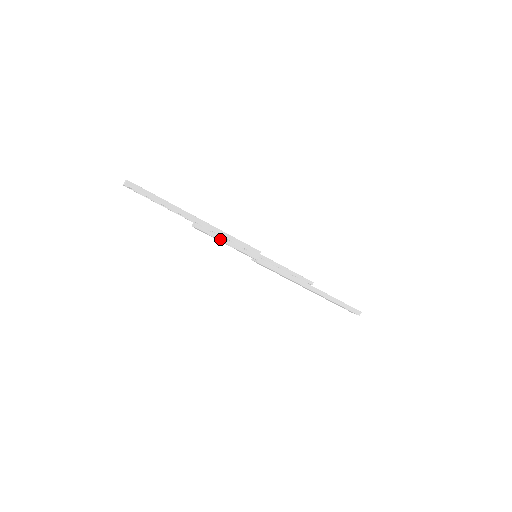
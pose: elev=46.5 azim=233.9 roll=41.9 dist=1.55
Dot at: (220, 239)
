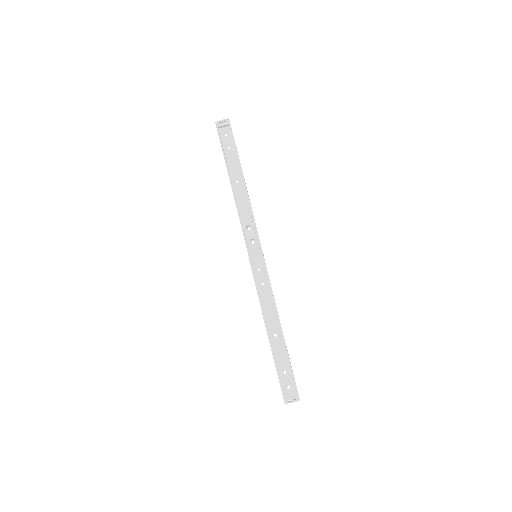
Dot at: (249, 212)
